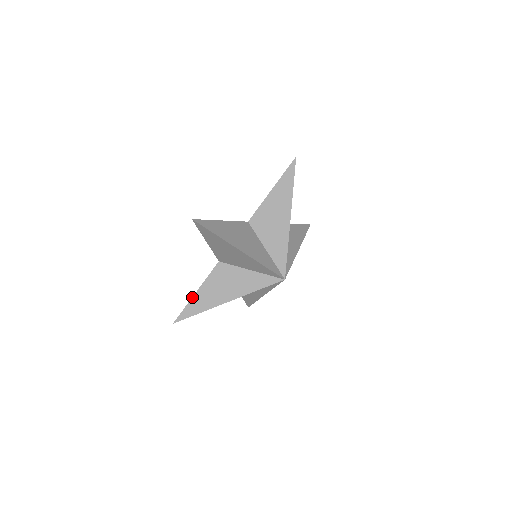
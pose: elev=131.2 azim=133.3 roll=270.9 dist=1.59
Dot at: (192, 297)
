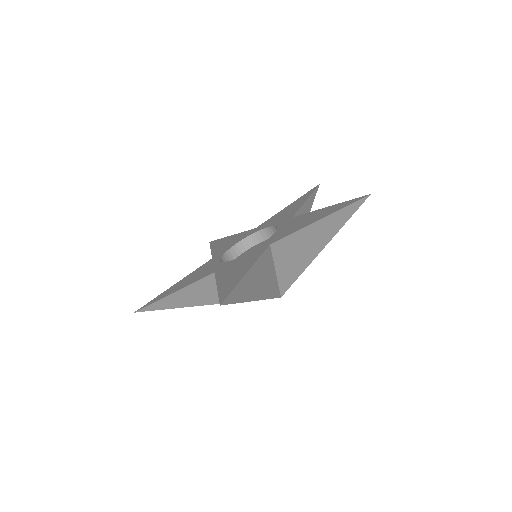
Dot at: (244, 276)
